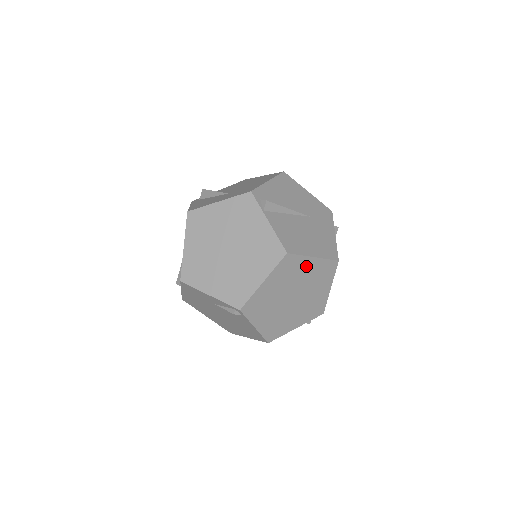
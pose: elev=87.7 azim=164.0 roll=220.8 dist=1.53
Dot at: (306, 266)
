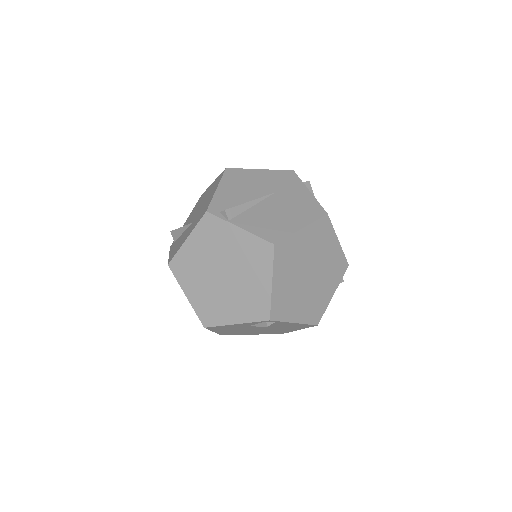
Dot at: (301, 241)
